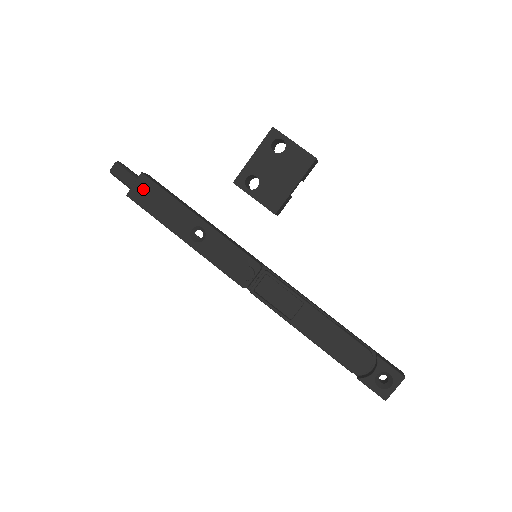
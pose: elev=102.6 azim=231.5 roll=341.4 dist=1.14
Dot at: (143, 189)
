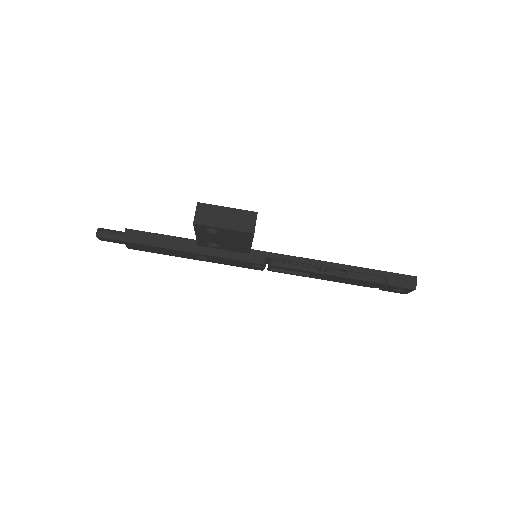
Dot at: (135, 246)
